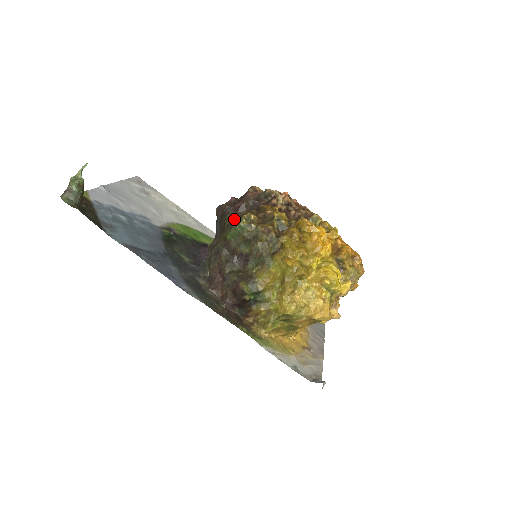
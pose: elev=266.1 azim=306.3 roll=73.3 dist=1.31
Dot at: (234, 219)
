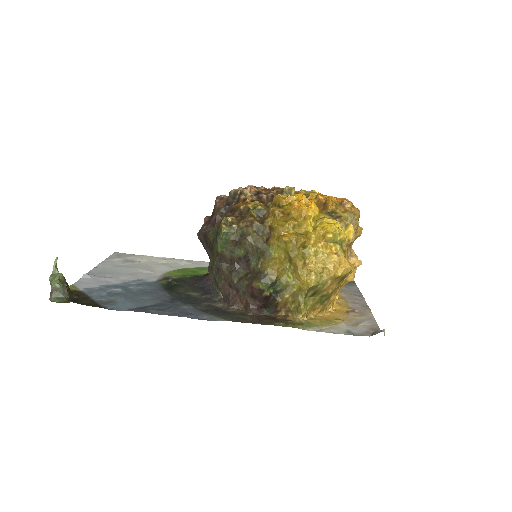
Dot at: (215, 231)
